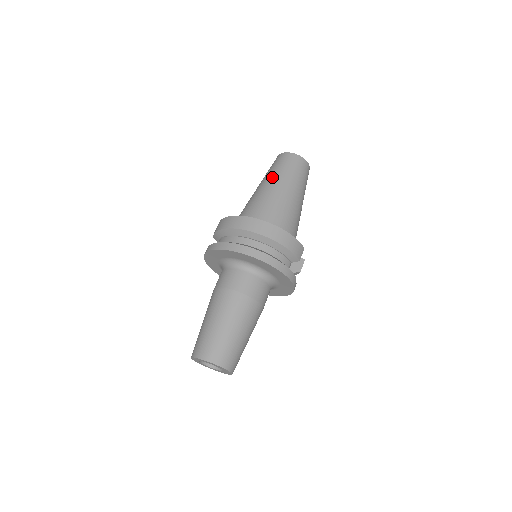
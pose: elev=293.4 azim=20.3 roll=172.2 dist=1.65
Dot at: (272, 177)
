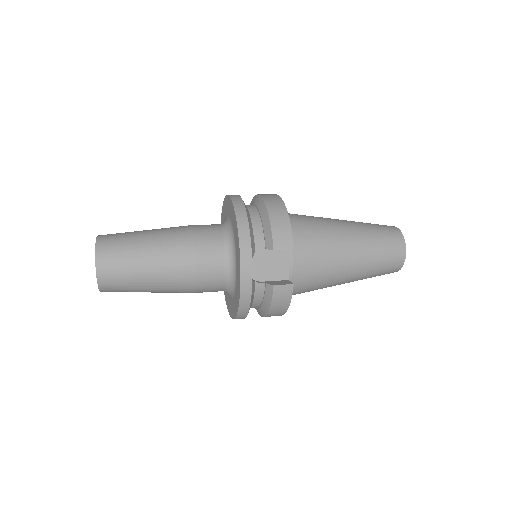
Dot at: occluded
